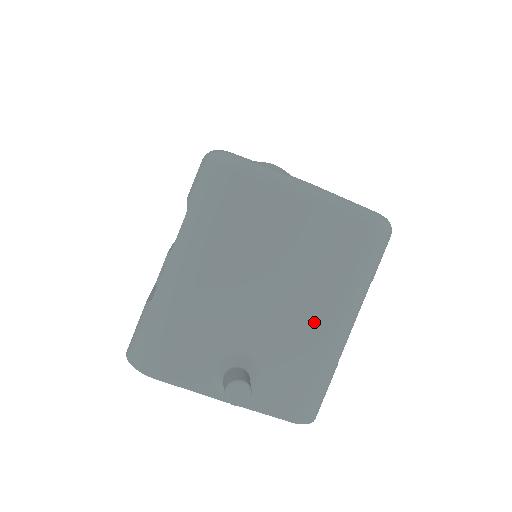
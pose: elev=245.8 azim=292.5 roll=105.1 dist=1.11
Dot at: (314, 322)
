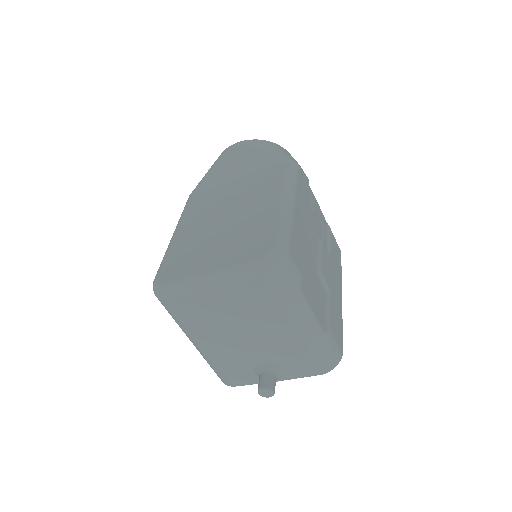
Dot at: (282, 334)
